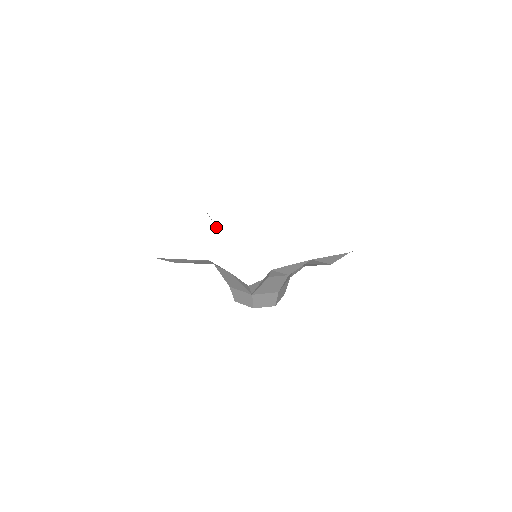
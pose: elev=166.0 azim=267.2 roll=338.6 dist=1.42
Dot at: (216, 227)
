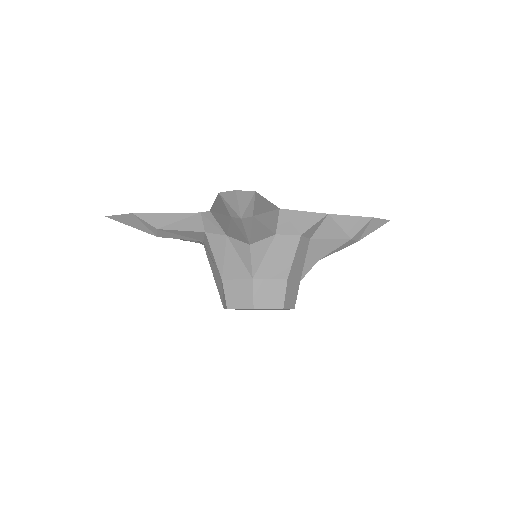
Dot at: occluded
